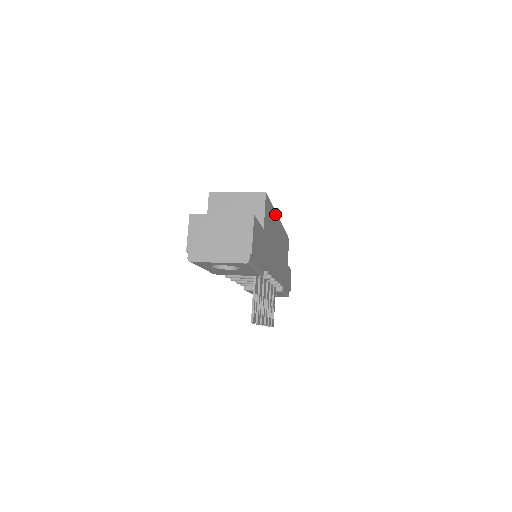
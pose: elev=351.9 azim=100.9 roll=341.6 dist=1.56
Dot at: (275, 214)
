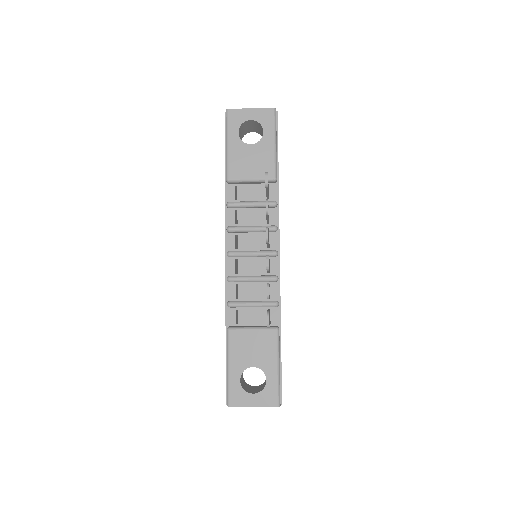
Dot at: occluded
